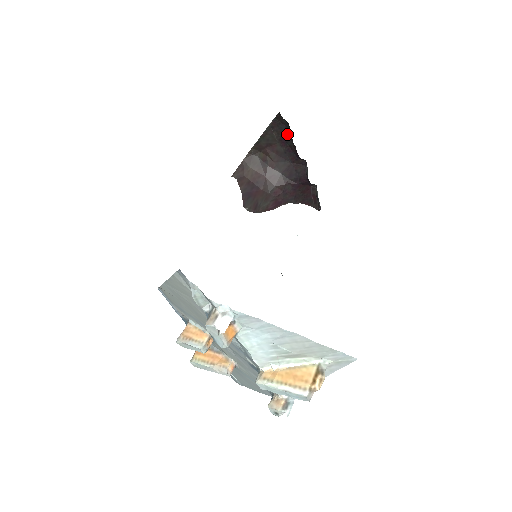
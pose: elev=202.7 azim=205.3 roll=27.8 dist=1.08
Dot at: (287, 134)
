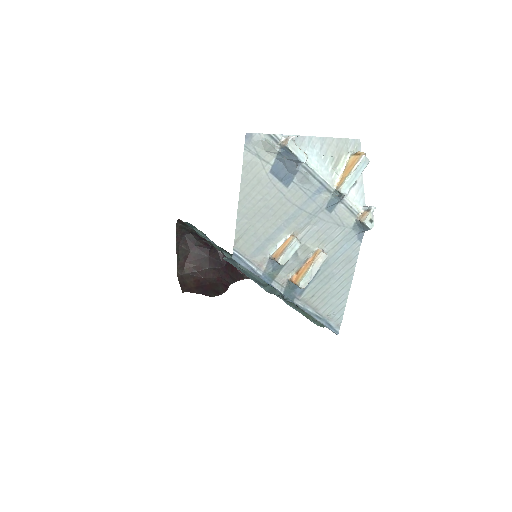
Dot at: (191, 239)
